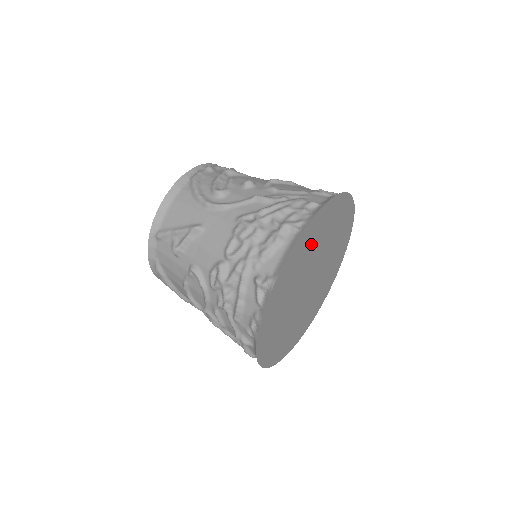
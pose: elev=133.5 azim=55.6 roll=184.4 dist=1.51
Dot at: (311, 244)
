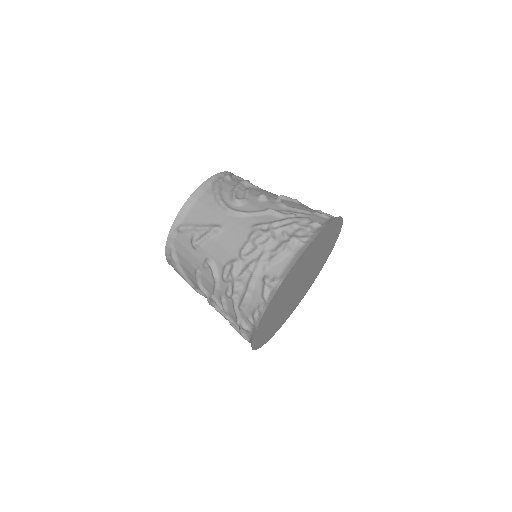
Dot at: (309, 255)
